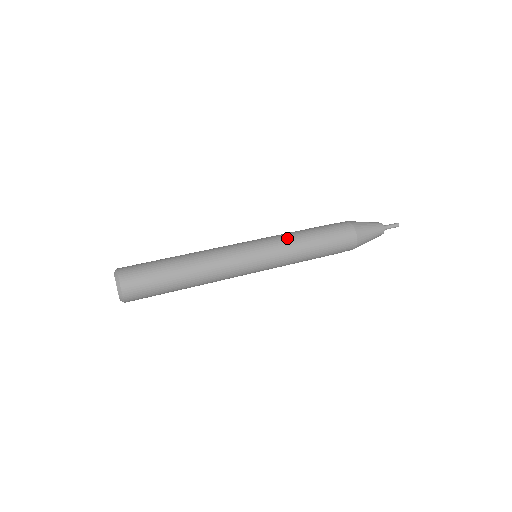
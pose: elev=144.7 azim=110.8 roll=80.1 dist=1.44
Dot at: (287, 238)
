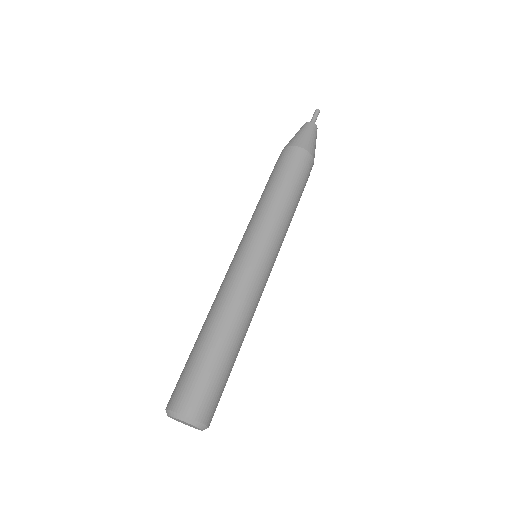
Dot at: (281, 220)
